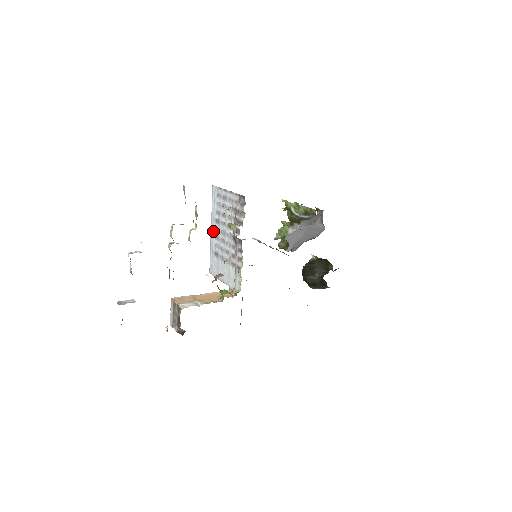
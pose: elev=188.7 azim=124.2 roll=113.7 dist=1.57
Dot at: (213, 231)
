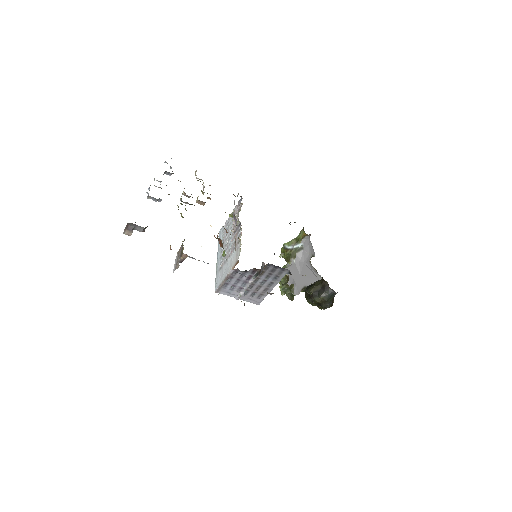
Dot at: (219, 257)
